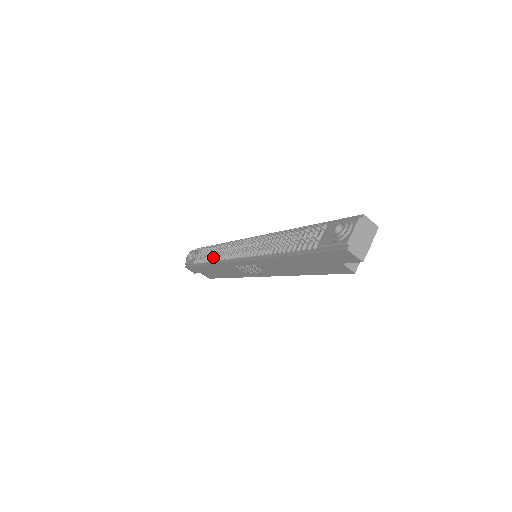
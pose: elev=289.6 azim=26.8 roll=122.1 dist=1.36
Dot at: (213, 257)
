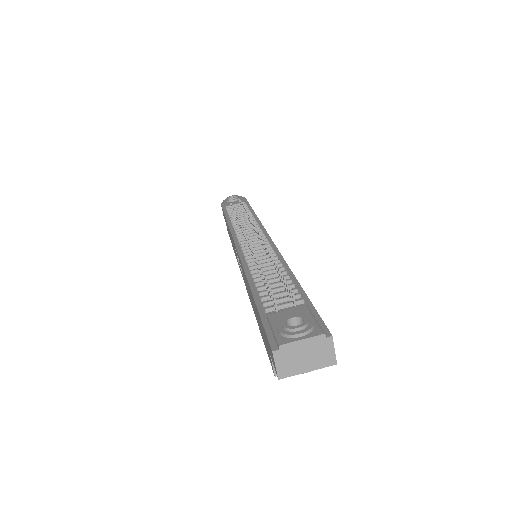
Dot at: (235, 218)
